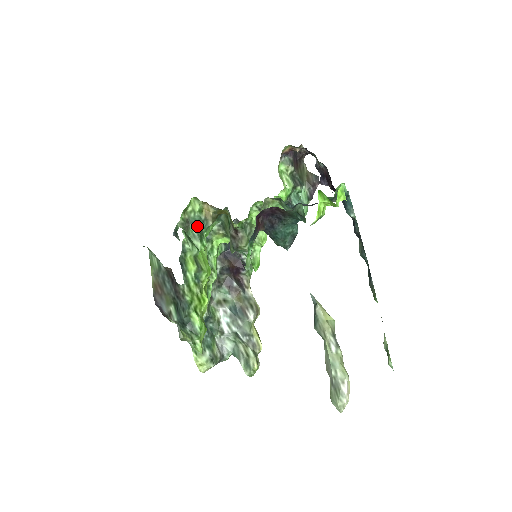
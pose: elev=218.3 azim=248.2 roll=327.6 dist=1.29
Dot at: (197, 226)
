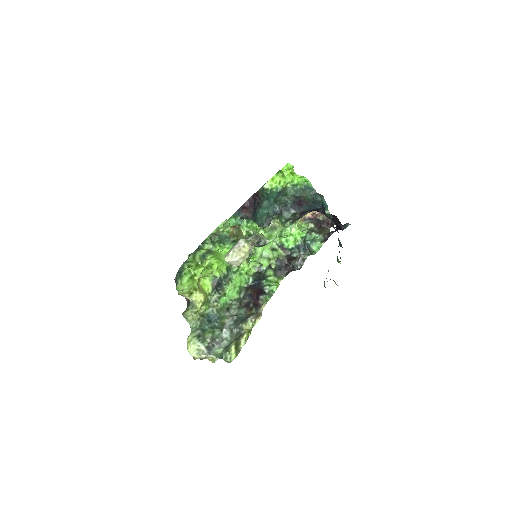
Dot at: (222, 239)
